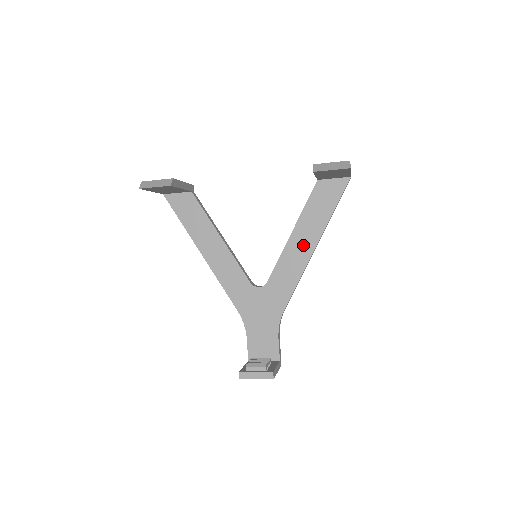
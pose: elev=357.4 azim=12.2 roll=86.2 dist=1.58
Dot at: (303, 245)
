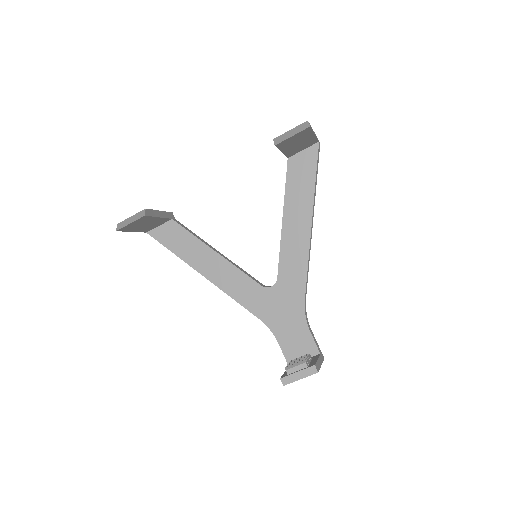
Dot at: (298, 227)
